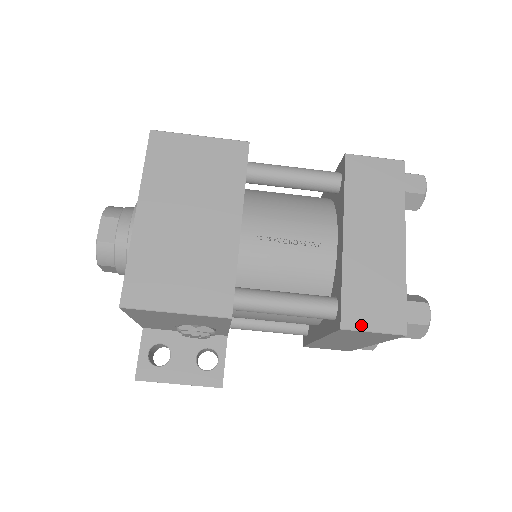
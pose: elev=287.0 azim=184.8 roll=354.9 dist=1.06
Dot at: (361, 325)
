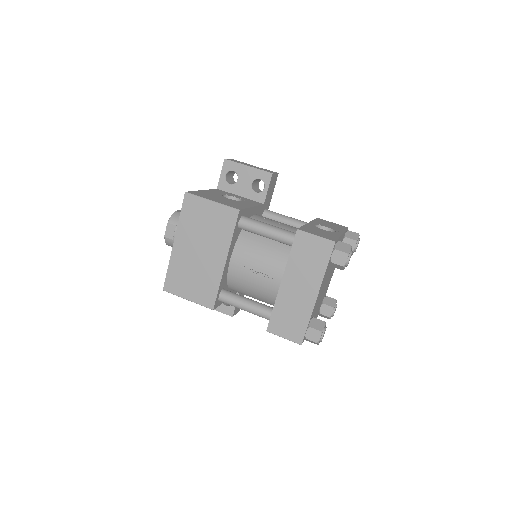
Dot at: (278, 333)
